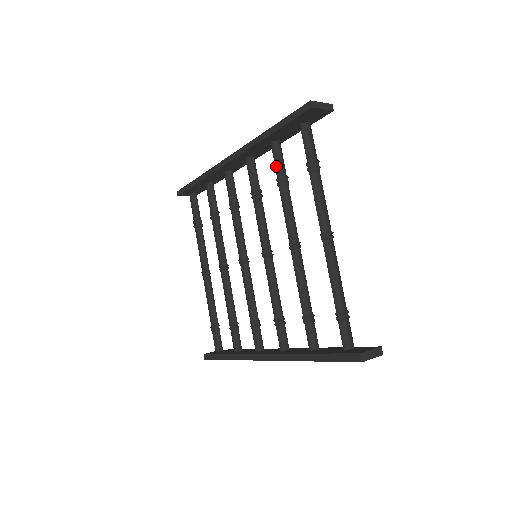
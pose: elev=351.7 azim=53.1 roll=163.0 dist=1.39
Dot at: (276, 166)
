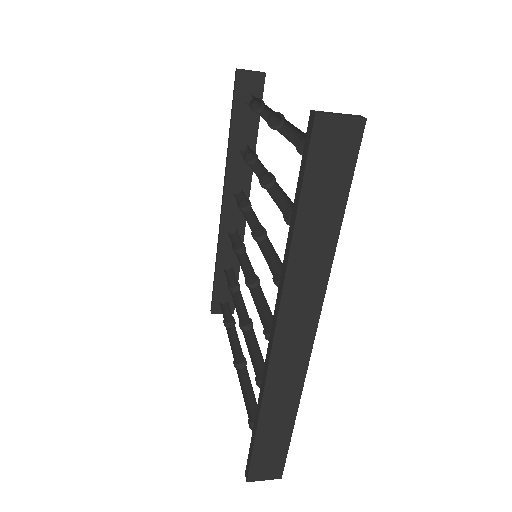
Dot at: (245, 158)
